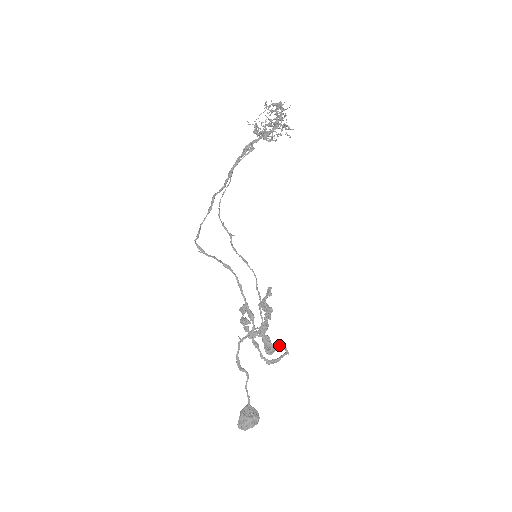
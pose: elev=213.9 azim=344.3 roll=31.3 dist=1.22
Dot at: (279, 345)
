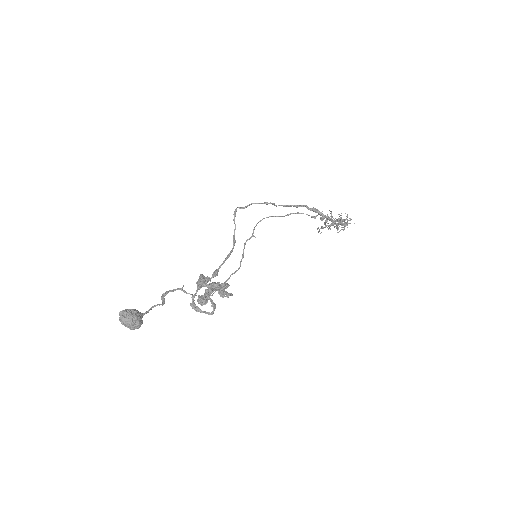
Dot at: occluded
